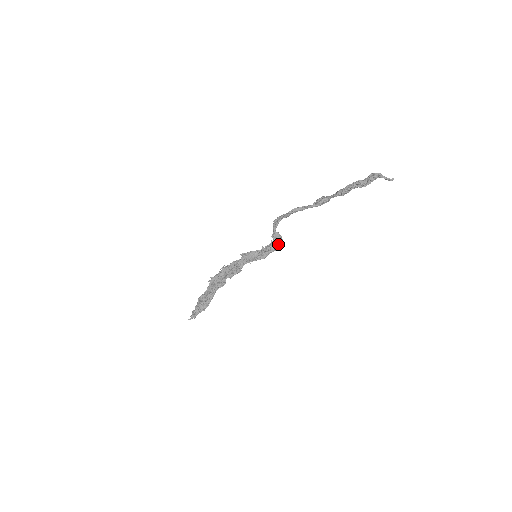
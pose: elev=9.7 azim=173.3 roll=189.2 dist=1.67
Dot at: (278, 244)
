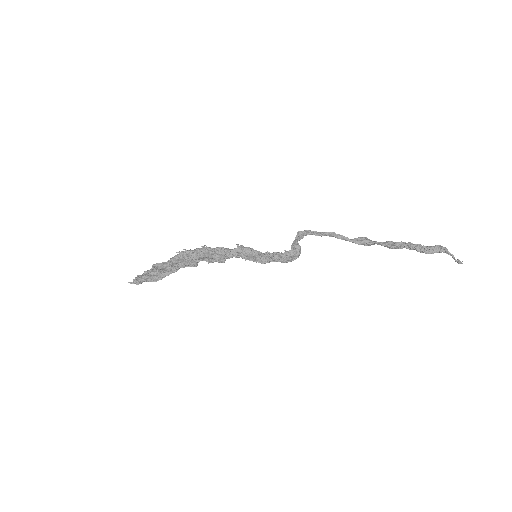
Dot at: (291, 257)
